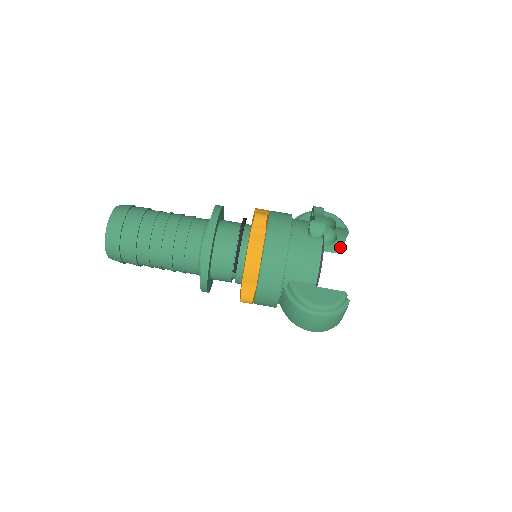
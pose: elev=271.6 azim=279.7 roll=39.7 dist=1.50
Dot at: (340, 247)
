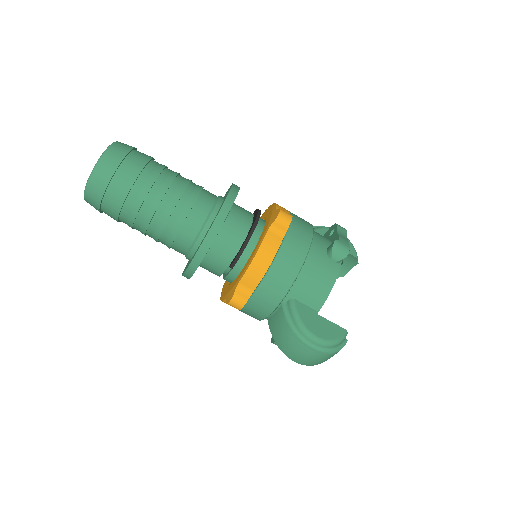
Dot at: (340, 275)
